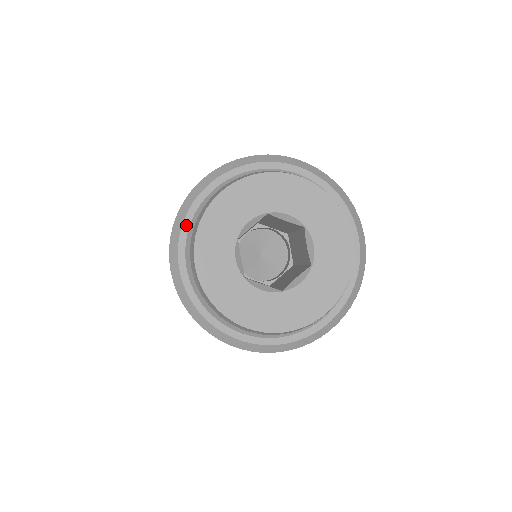
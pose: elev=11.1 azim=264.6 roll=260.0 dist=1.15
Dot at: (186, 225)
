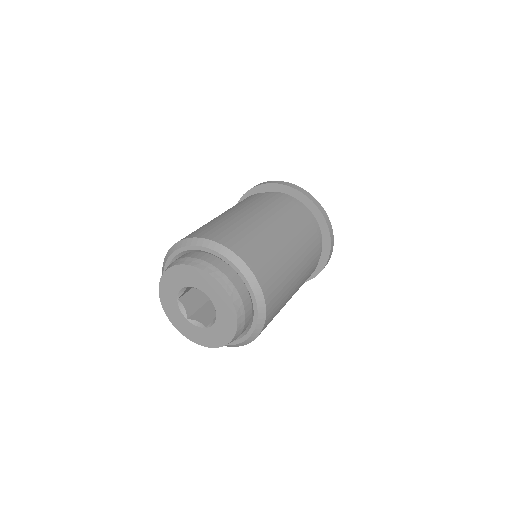
Dot at: occluded
